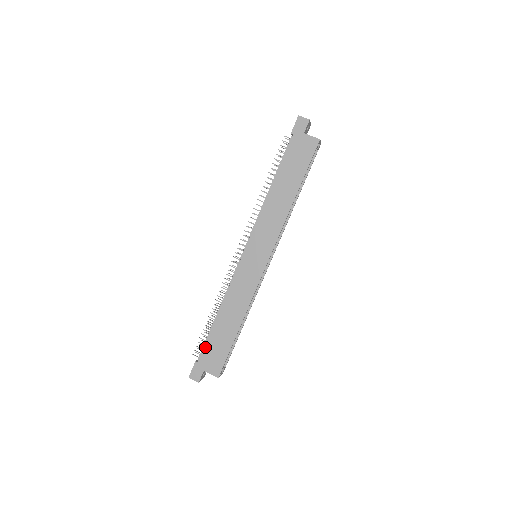
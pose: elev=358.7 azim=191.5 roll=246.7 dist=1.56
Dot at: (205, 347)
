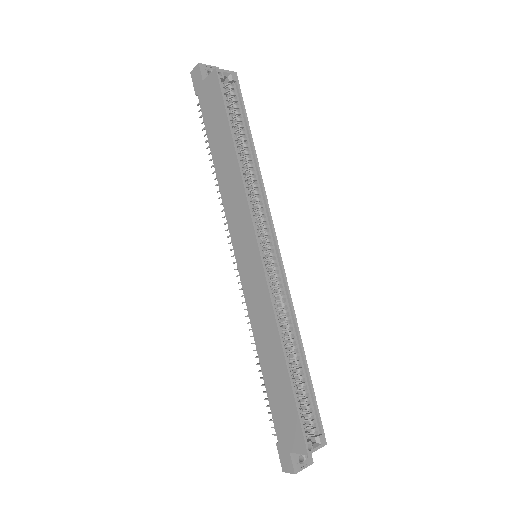
Dot at: (273, 416)
